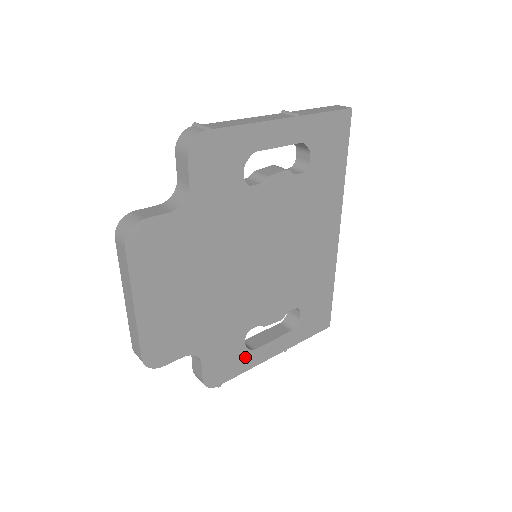
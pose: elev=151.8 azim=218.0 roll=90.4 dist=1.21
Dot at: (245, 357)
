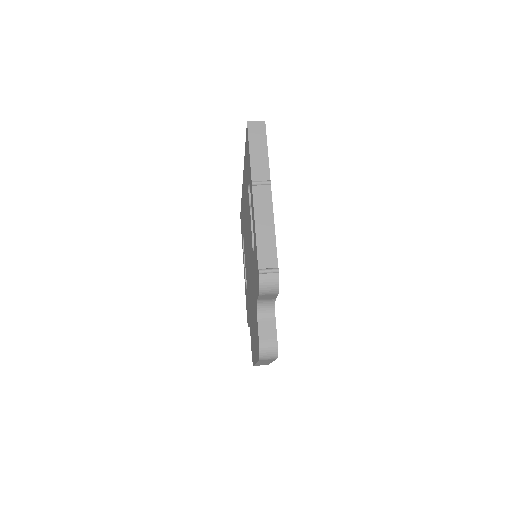
Dot at: occluded
